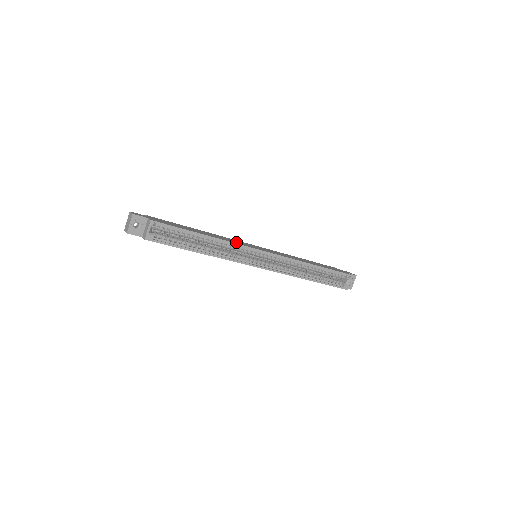
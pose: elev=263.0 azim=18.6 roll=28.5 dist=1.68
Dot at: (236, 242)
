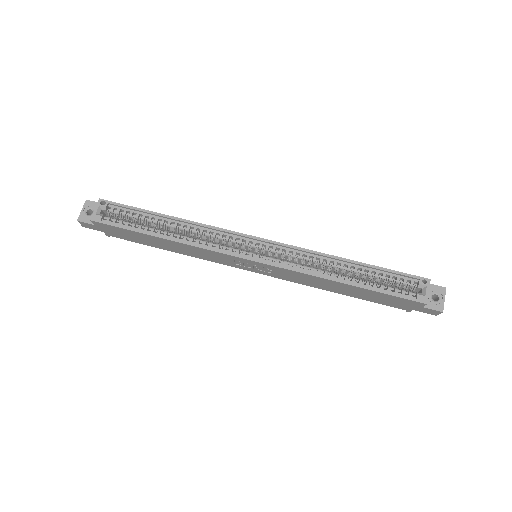
Dot at: occluded
